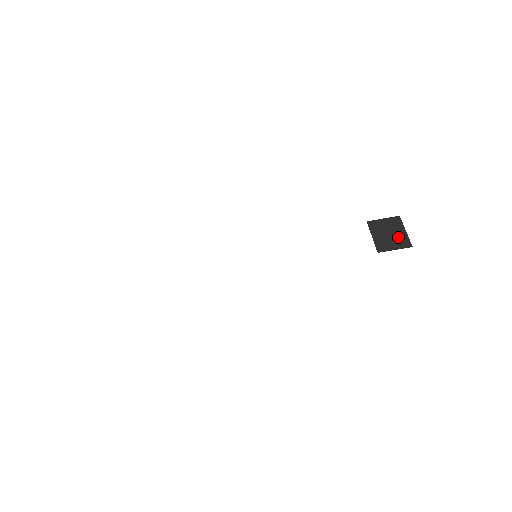
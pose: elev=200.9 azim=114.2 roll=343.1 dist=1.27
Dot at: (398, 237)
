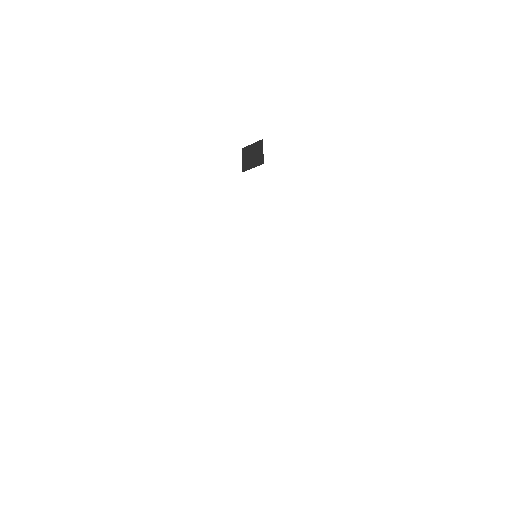
Dot at: occluded
